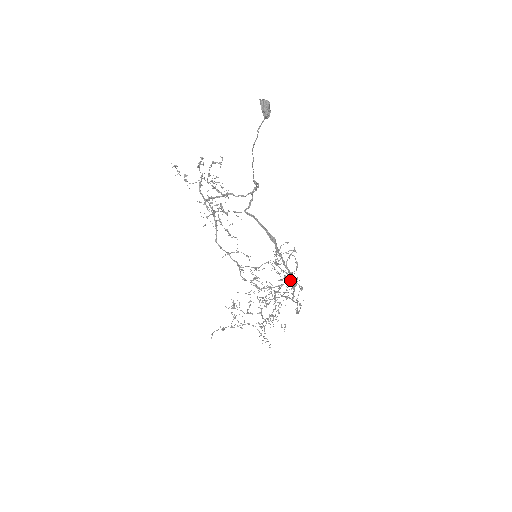
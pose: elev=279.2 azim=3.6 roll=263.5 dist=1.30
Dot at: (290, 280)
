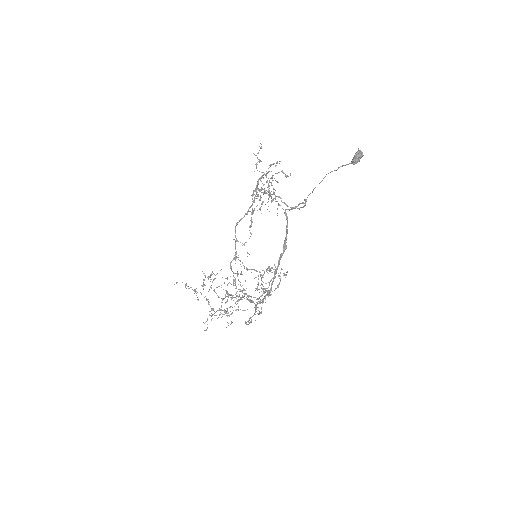
Dot at: (261, 296)
